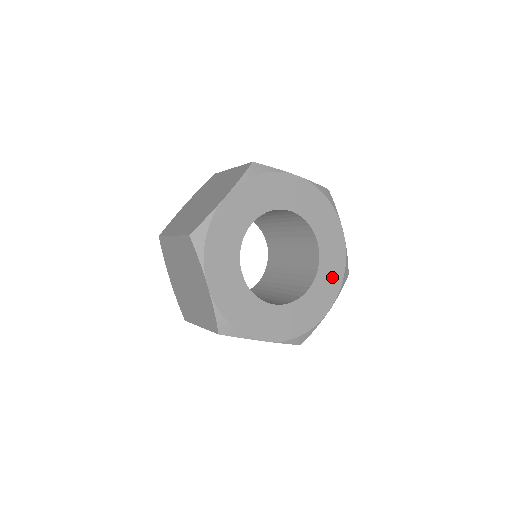
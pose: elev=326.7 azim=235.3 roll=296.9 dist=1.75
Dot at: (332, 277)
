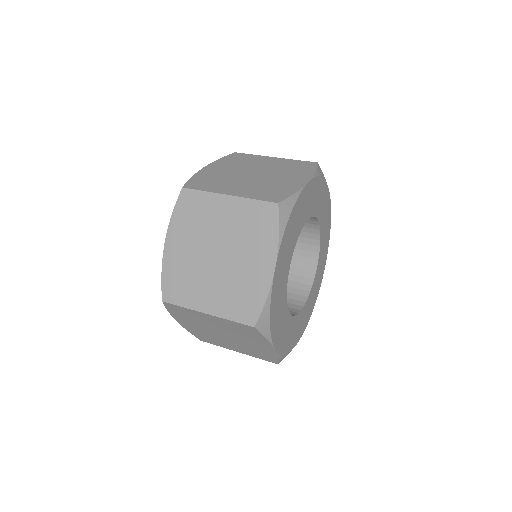
Dot at: (326, 241)
